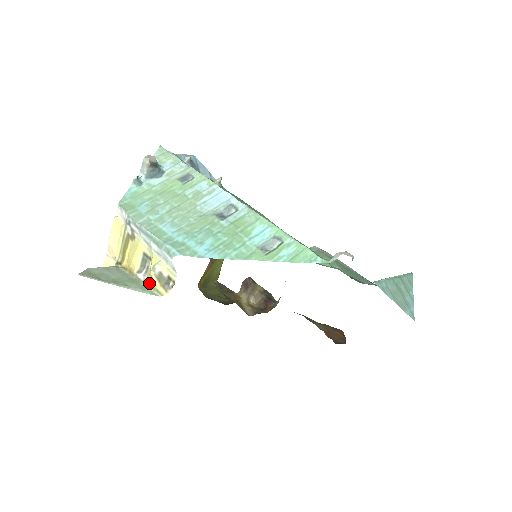
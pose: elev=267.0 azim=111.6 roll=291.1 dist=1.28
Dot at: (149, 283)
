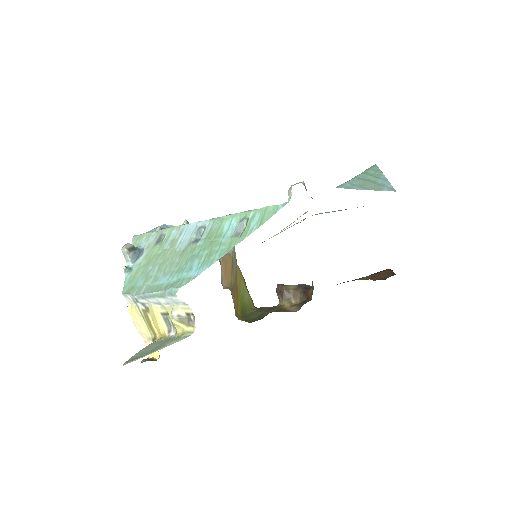
Dot at: (180, 333)
